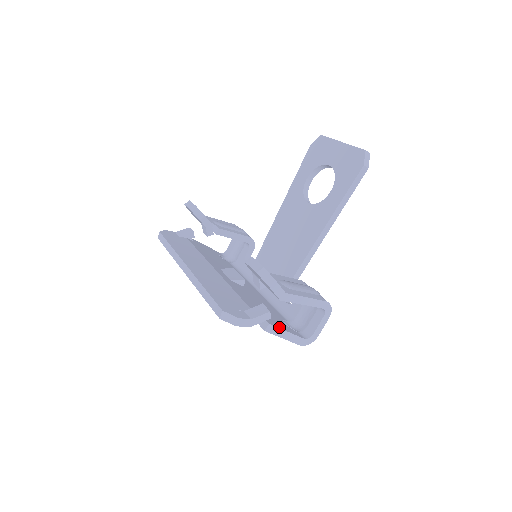
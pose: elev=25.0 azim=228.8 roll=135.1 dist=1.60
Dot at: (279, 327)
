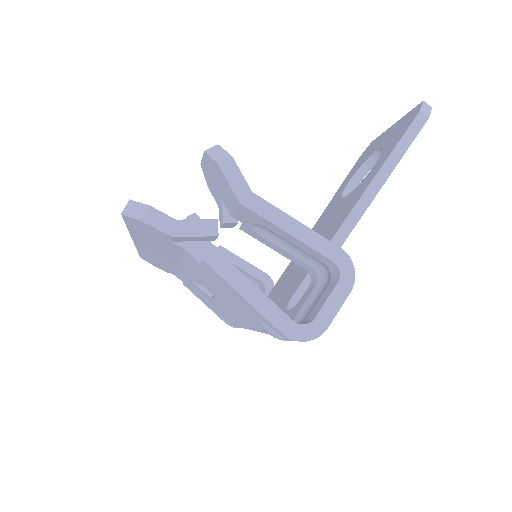
Dot at: (237, 269)
